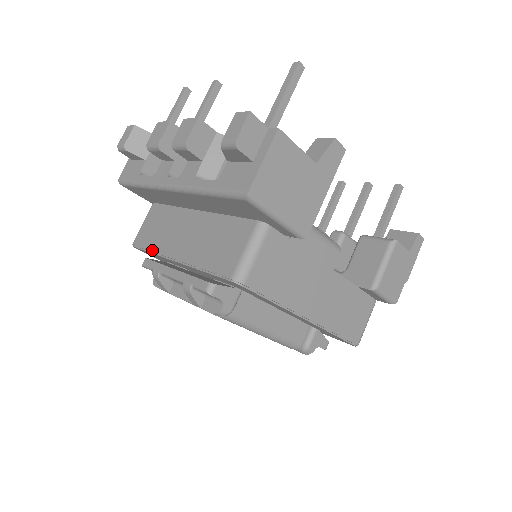
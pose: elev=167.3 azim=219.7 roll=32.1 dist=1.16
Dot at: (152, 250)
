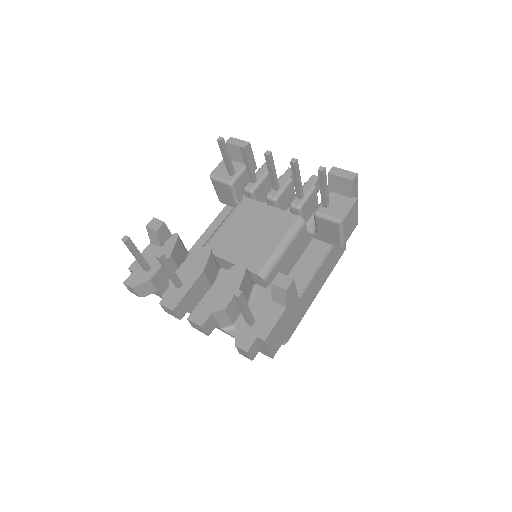
Dot at: occluded
